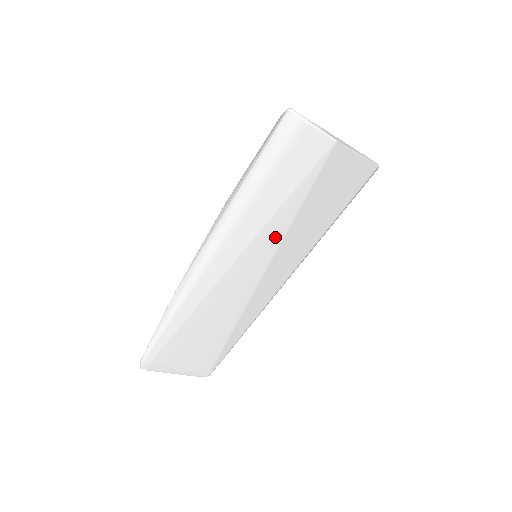
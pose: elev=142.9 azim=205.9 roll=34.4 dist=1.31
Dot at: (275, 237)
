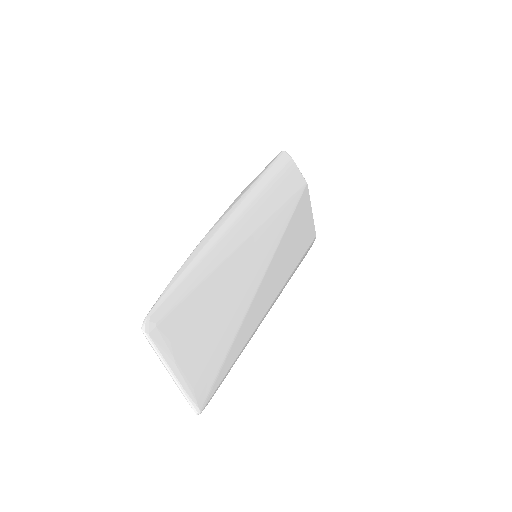
Dot at: (278, 231)
